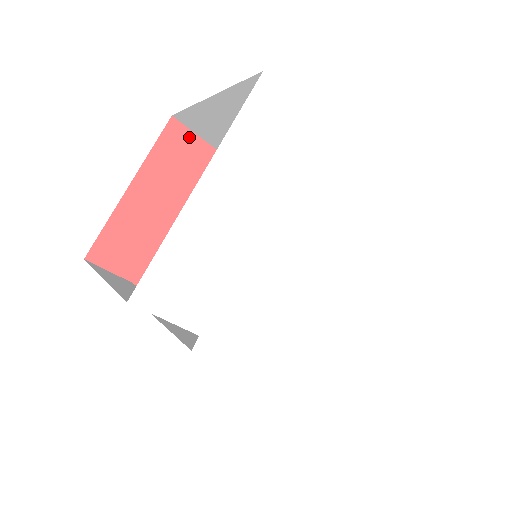
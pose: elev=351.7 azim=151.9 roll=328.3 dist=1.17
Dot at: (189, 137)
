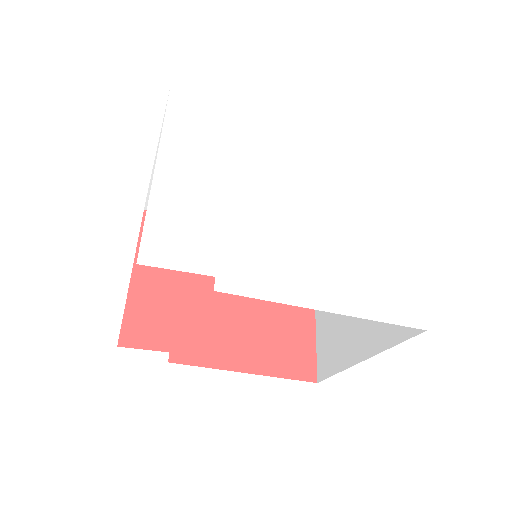
Dot at: occluded
